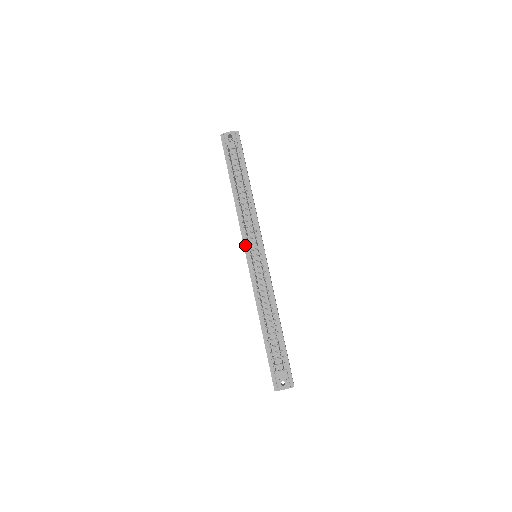
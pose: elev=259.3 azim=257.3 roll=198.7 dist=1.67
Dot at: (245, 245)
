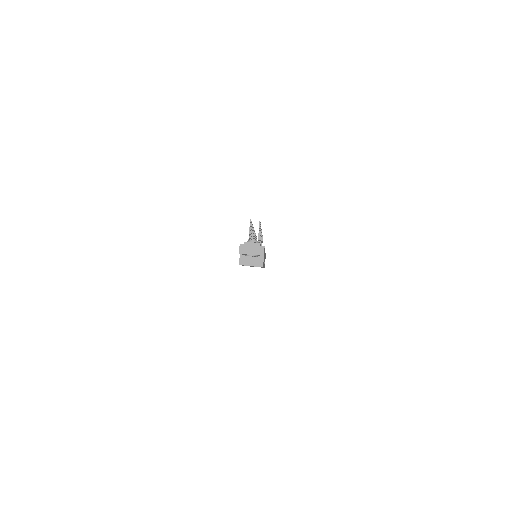
Dot at: occluded
